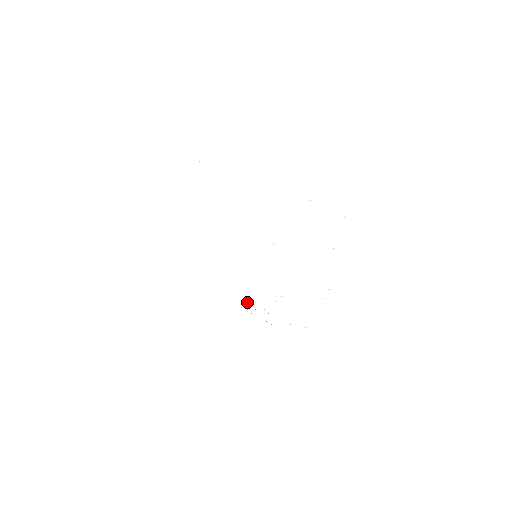
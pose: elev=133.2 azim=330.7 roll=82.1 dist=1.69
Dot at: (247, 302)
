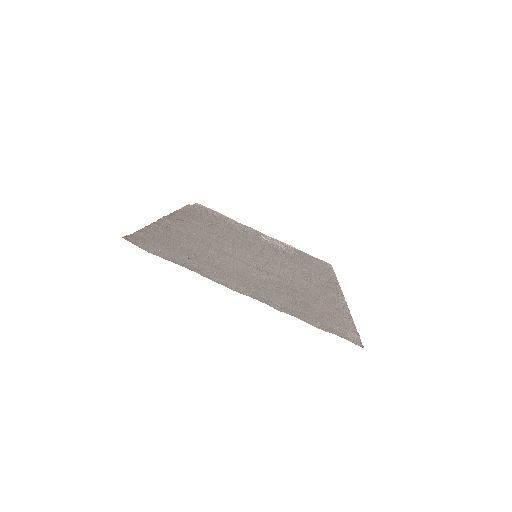
Dot at: (263, 237)
